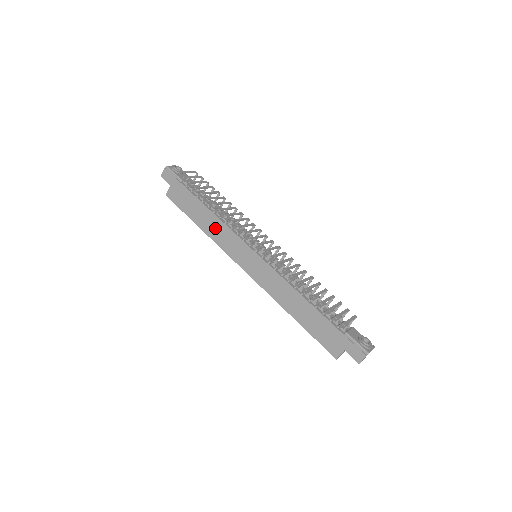
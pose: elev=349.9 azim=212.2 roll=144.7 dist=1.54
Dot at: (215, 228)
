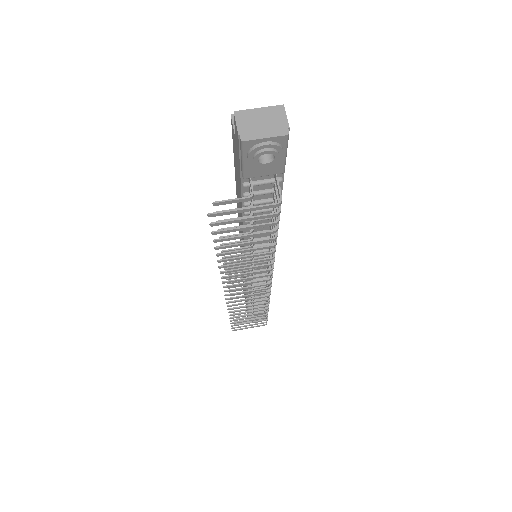
Dot at: occluded
